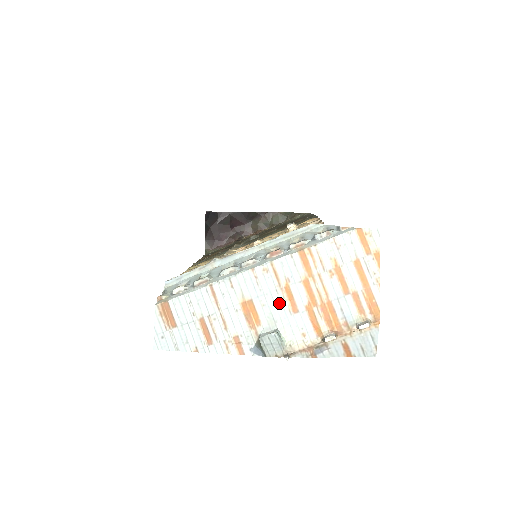
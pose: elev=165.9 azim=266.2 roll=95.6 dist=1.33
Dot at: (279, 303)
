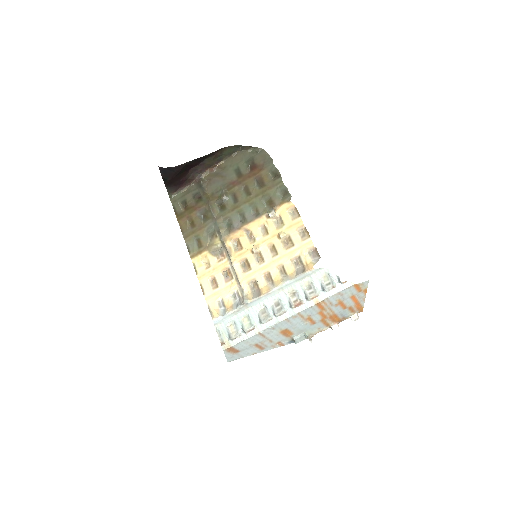
Dot at: (304, 325)
